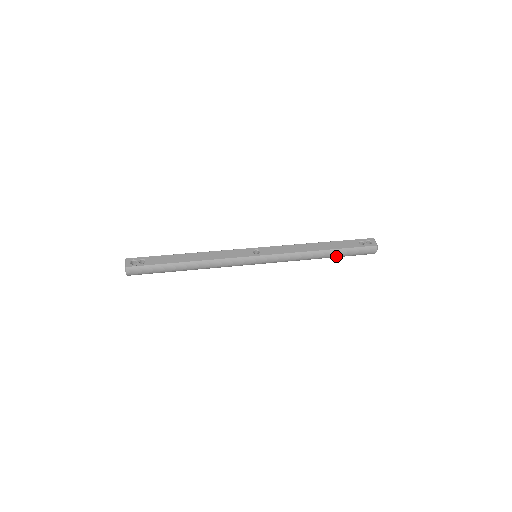
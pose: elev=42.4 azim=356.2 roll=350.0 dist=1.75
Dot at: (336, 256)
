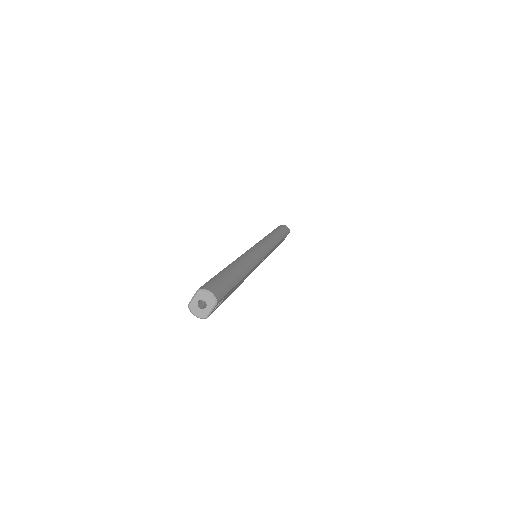
Dot at: (281, 234)
